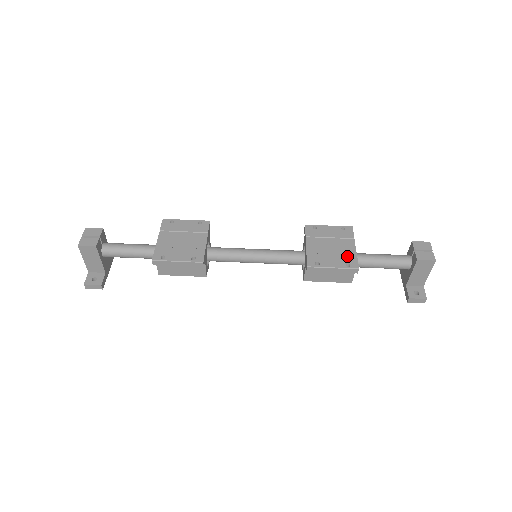
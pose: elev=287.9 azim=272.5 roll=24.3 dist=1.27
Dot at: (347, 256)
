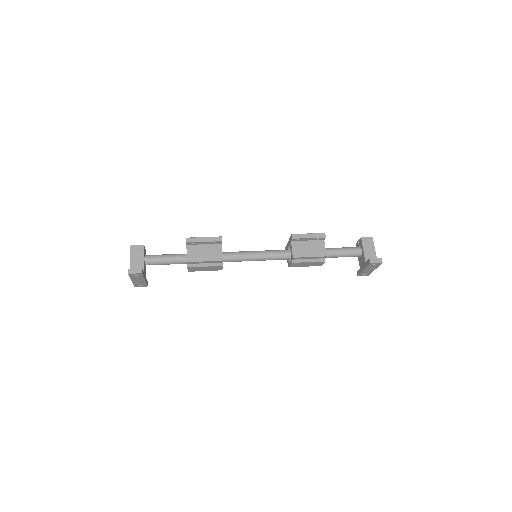
Dot at: occluded
